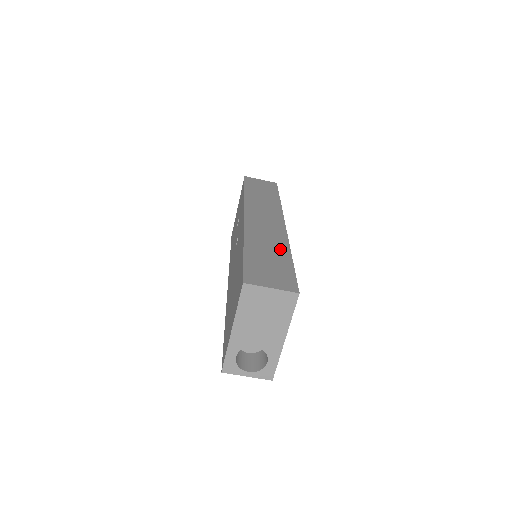
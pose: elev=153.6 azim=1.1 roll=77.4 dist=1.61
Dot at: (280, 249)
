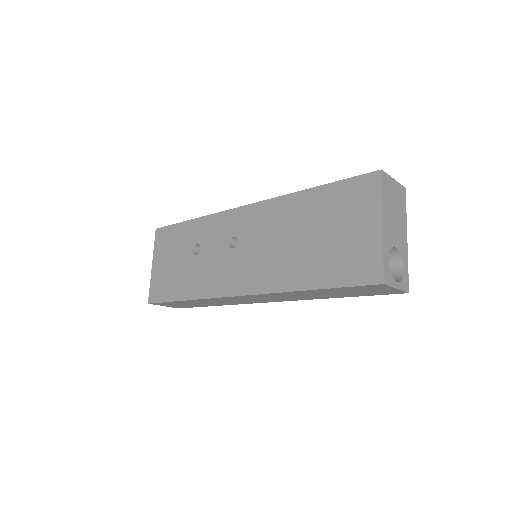
Dot at: occluded
